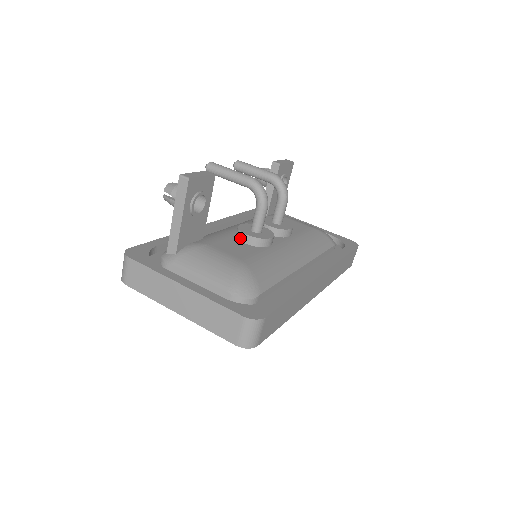
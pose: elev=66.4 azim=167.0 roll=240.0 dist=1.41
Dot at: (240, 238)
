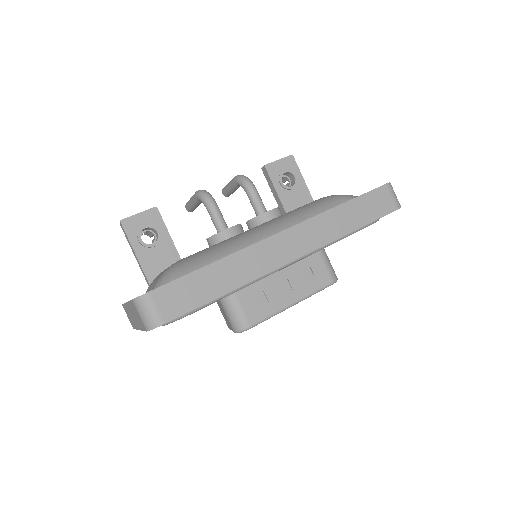
Dot at: (209, 246)
